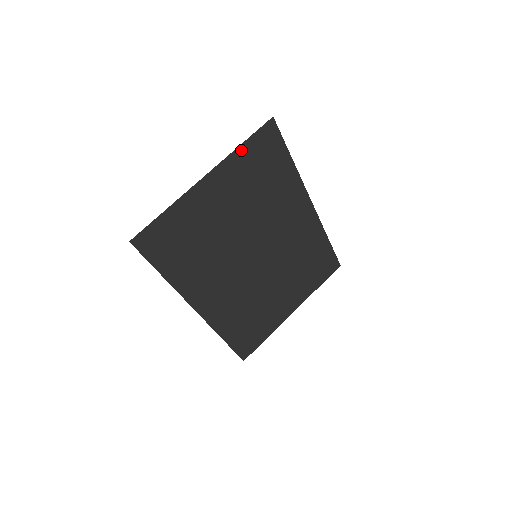
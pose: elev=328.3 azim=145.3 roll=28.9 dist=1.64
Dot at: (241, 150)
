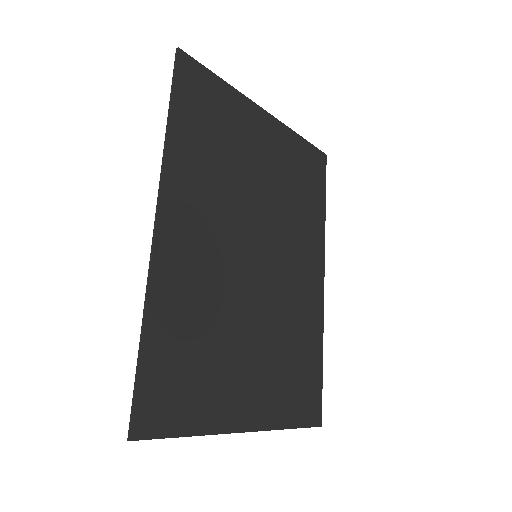
Dot at: (298, 138)
